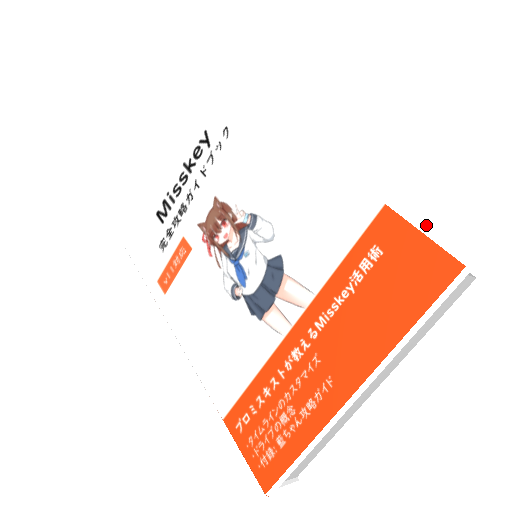
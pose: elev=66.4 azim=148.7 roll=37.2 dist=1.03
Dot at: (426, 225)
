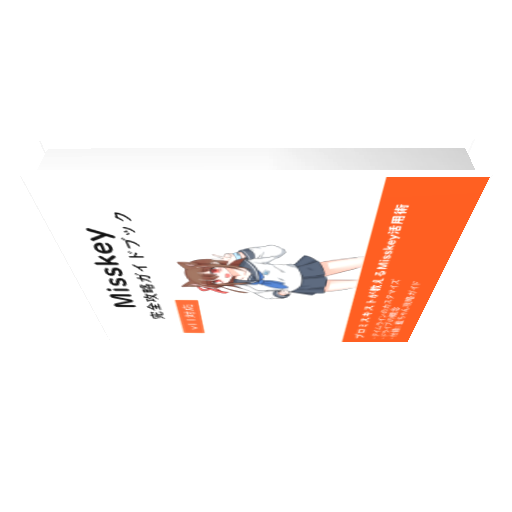
Dot at: (396, 139)
